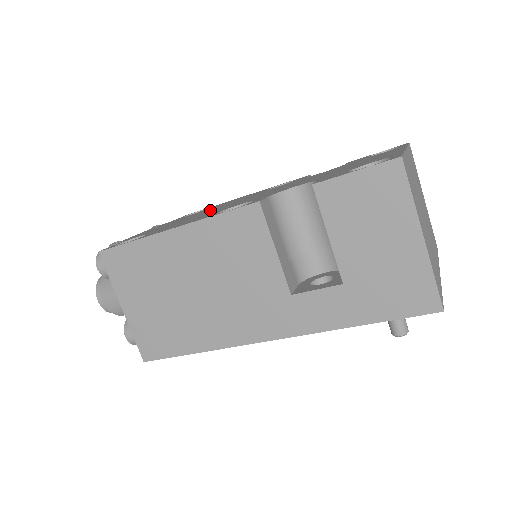
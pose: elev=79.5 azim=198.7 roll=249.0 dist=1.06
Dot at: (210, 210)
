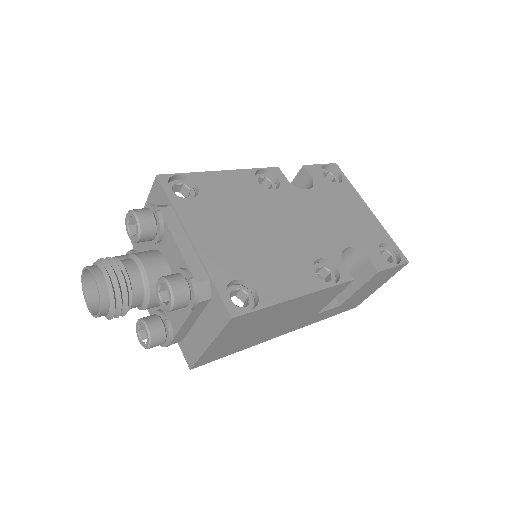
Dot at: (250, 225)
